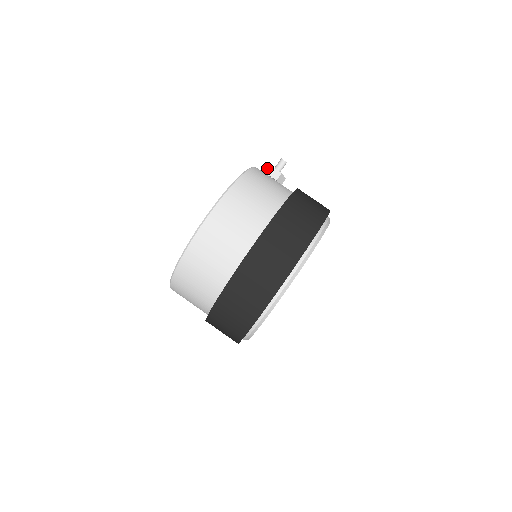
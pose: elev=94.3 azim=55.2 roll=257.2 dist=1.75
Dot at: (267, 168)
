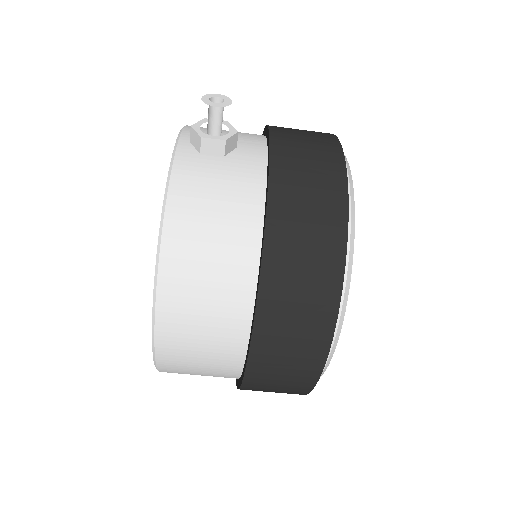
Dot at: (195, 138)
